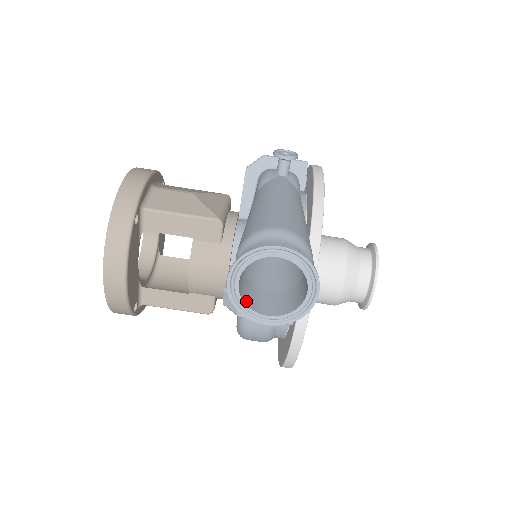
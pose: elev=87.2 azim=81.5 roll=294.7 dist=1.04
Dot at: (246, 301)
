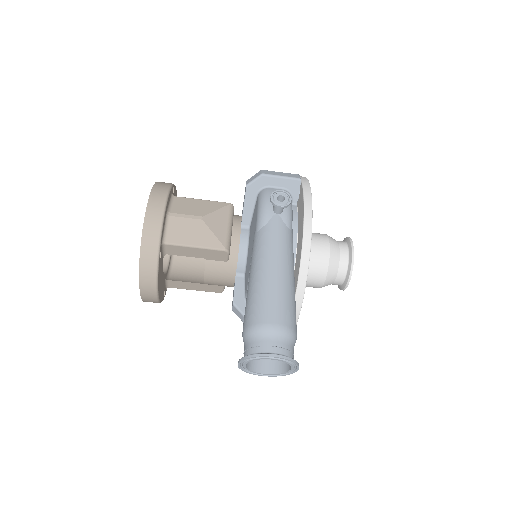
Dot at: (250, 367)
